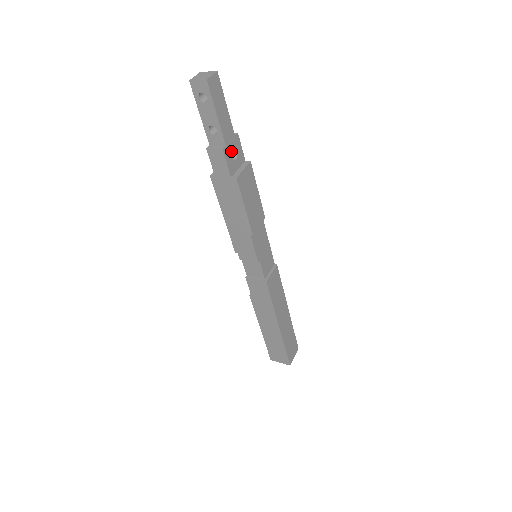
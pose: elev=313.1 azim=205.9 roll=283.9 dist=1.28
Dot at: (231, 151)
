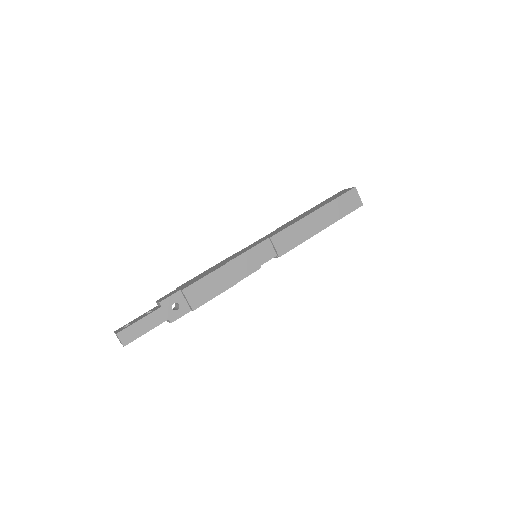
Dot at: (172, 311)
